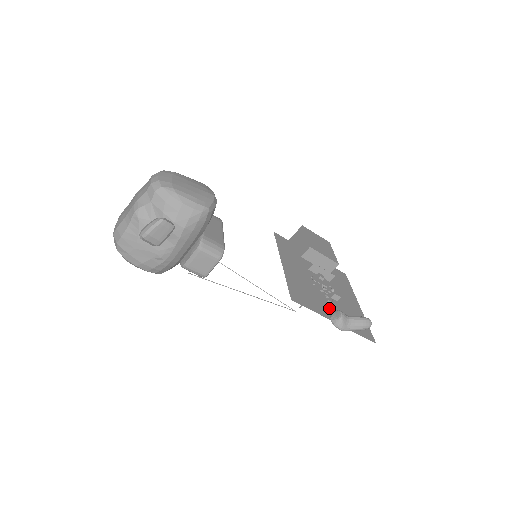
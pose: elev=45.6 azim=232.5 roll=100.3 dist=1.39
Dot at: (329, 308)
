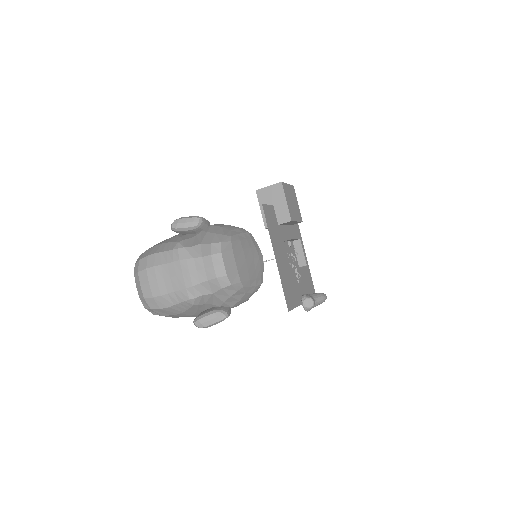
Dot at: (299, 287)
